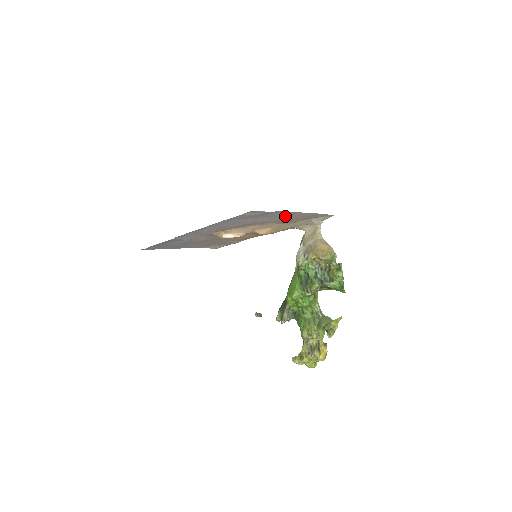
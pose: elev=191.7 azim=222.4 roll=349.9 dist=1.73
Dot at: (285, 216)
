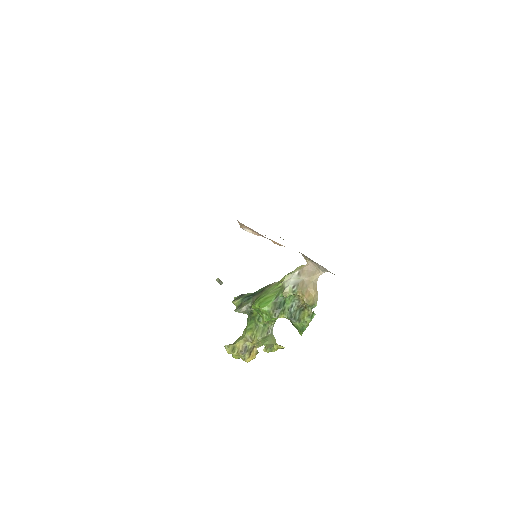
Dot at: occluded
